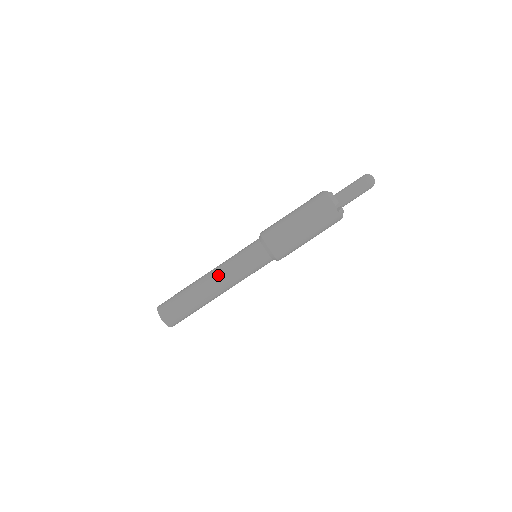
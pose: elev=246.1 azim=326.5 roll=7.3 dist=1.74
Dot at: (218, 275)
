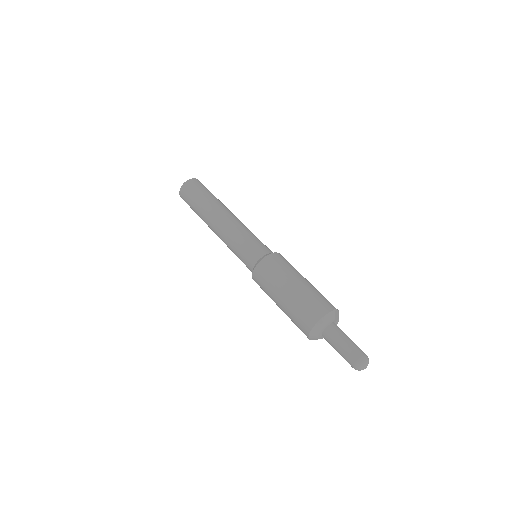
Dot at: (219, 237)
